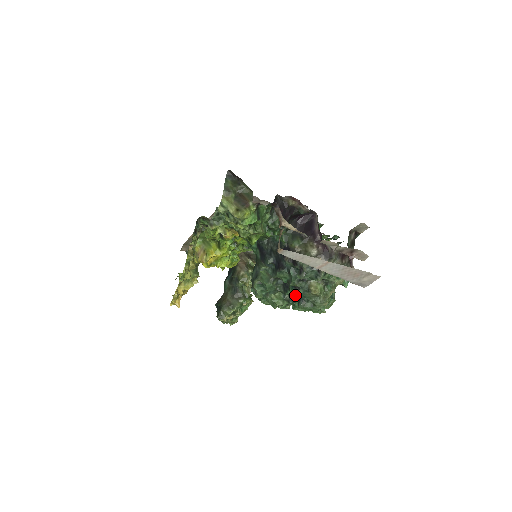
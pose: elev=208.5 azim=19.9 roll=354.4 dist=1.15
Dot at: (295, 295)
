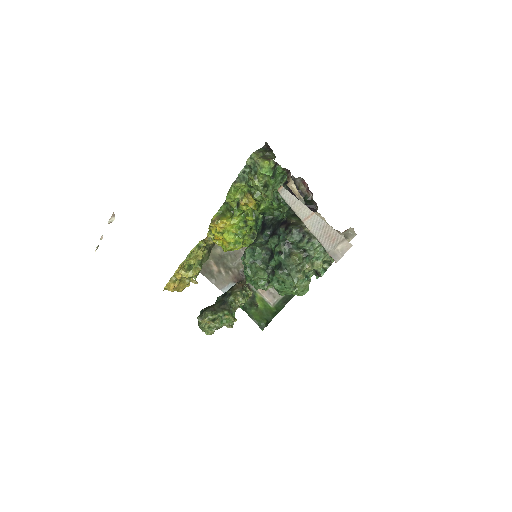
Dot at: (276, 266)
